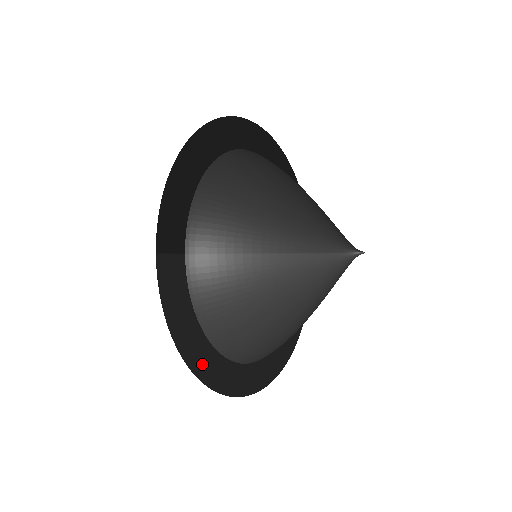
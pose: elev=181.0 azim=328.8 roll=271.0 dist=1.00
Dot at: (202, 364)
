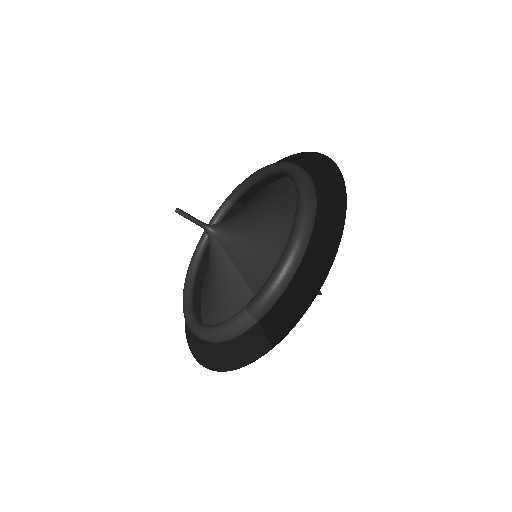
Dot at: occluded
